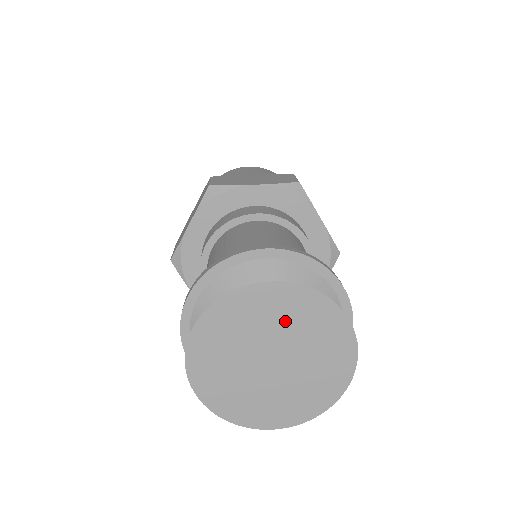
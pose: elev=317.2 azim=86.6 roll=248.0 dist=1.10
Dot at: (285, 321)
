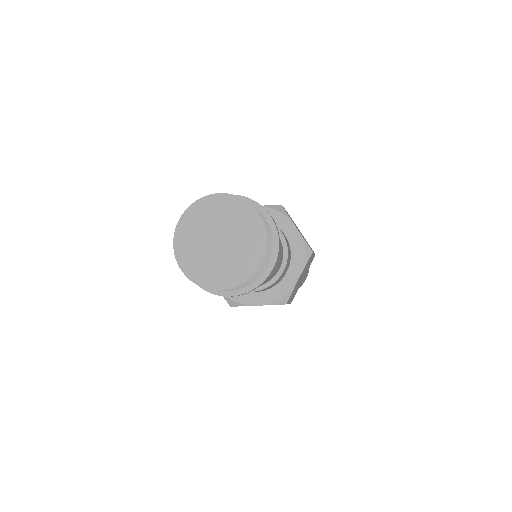
Dot at: (225, 216)
